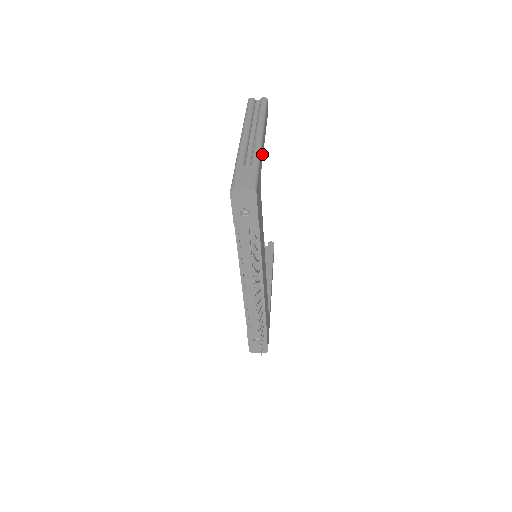
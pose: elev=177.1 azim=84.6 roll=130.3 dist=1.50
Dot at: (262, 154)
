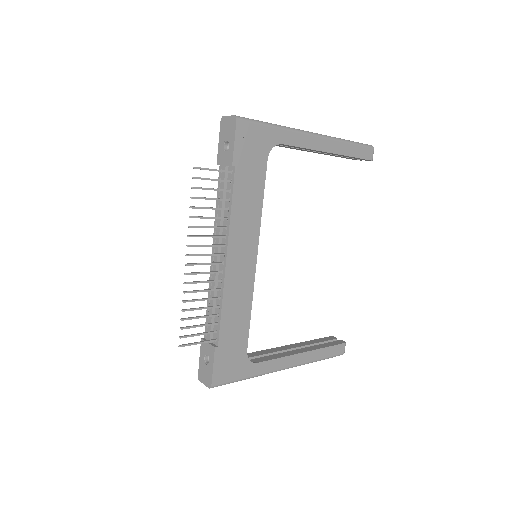
Dot at: (302, 142)
